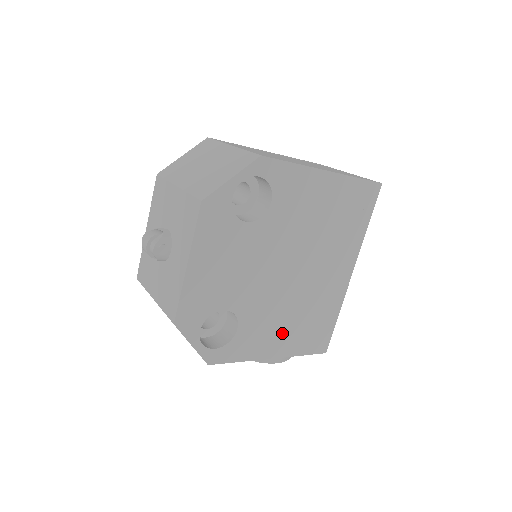
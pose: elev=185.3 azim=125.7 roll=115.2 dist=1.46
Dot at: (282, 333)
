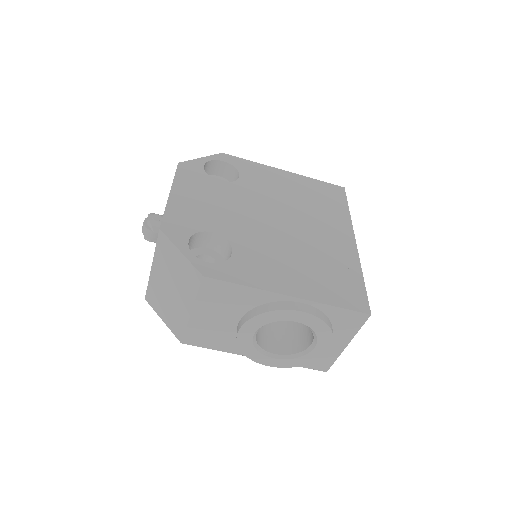
Dot at: (292, 273)
